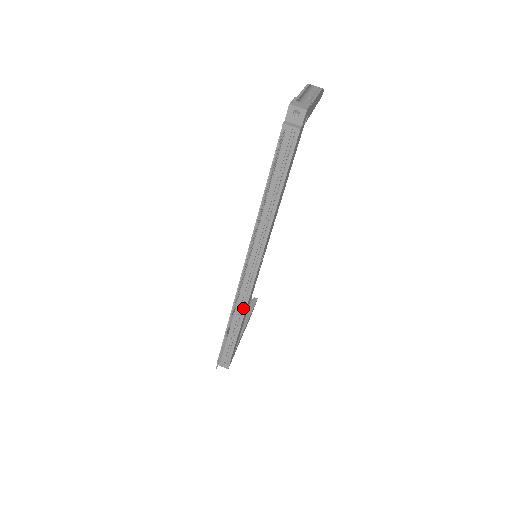
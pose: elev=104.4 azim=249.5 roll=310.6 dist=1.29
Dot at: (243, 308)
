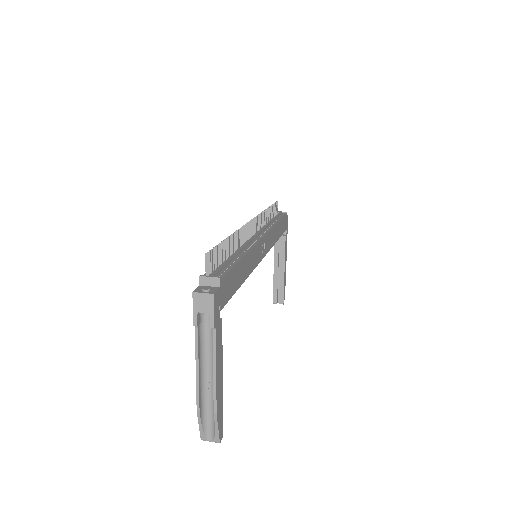
Dot at: (248, 249)
